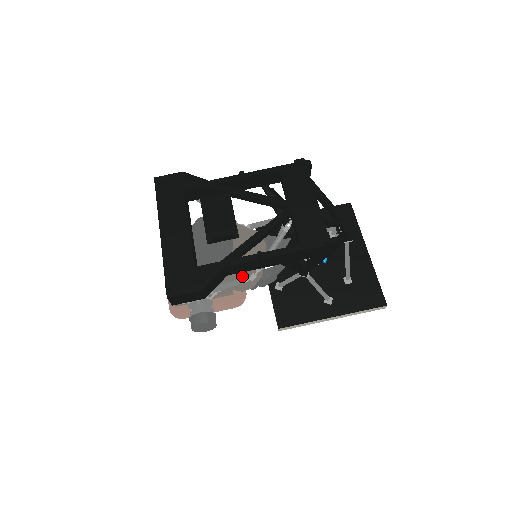
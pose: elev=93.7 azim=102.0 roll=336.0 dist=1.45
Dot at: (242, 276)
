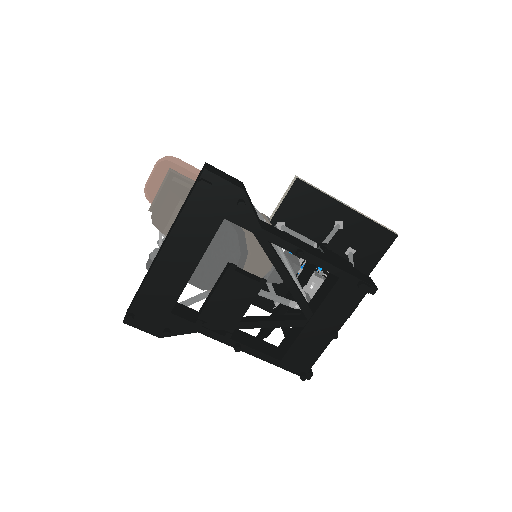
Dot at: occluded
